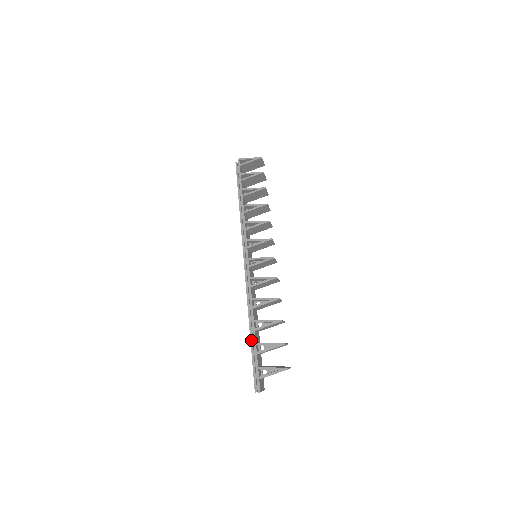
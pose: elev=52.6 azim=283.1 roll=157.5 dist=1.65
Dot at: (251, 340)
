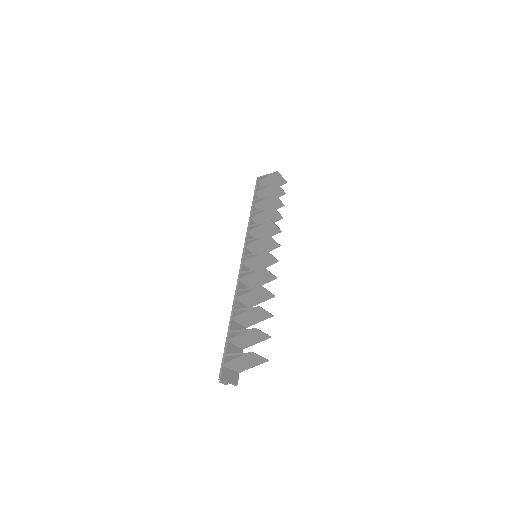
Dot at: occluded
